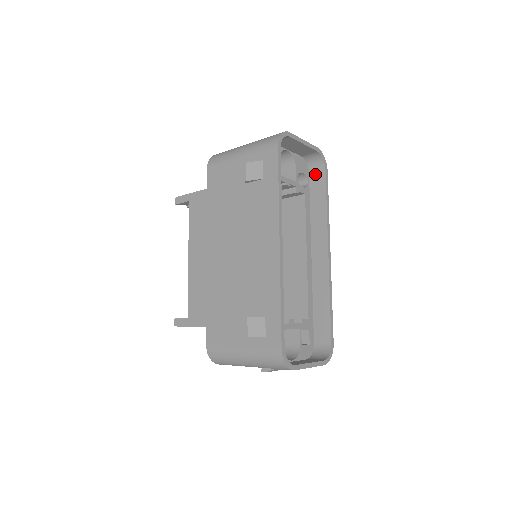
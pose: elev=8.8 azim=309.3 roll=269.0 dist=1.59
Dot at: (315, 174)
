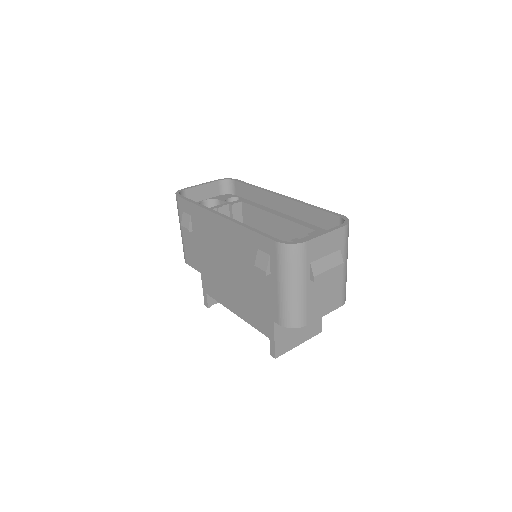
Dot at: (236, 190)
